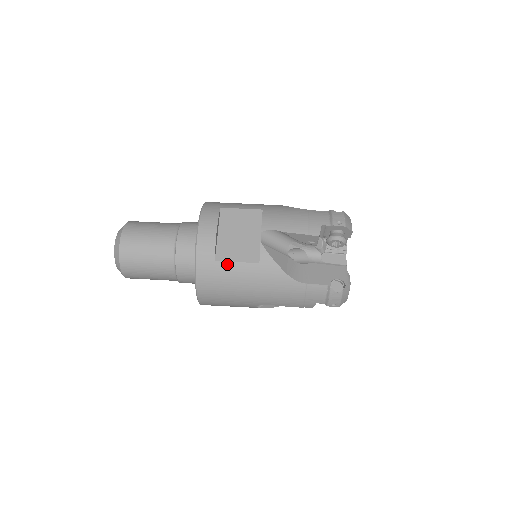
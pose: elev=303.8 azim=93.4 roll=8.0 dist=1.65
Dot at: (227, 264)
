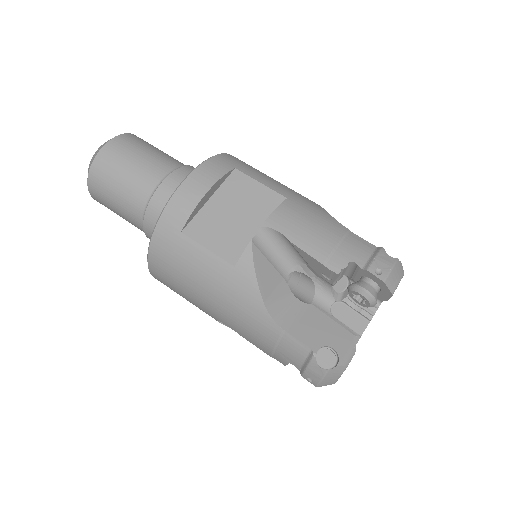
Dot at: (194, 245)
